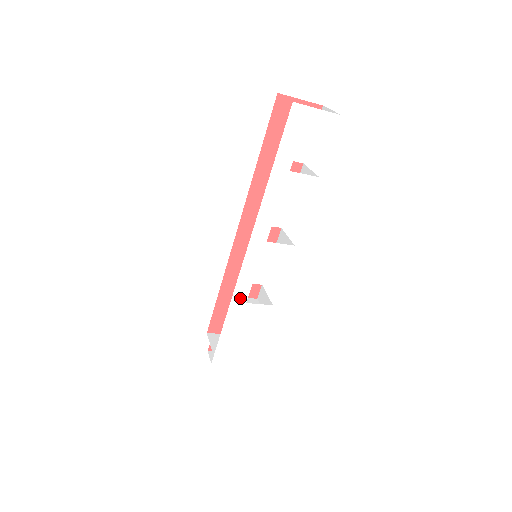
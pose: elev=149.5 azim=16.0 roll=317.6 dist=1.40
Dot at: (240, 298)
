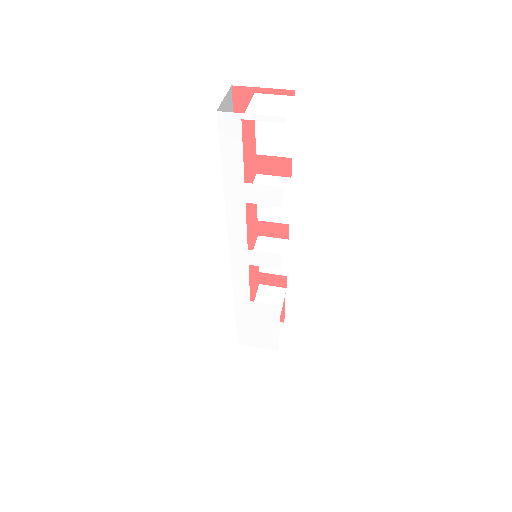
Dot at: (242, 296)
